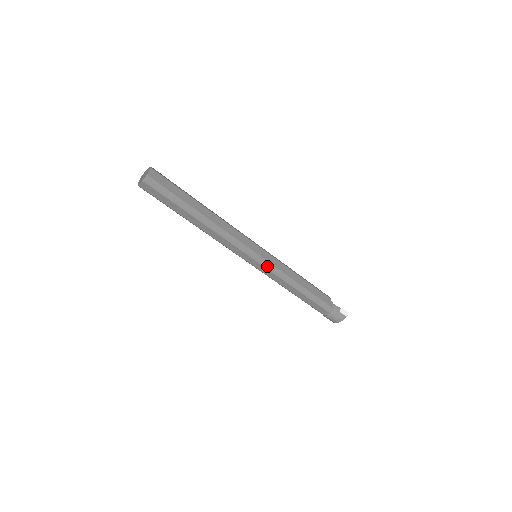
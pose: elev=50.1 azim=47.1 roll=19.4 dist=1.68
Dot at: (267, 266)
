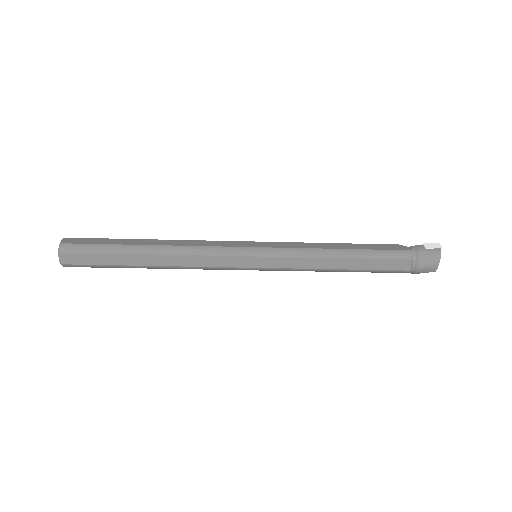
Dot at: (274, 253)
